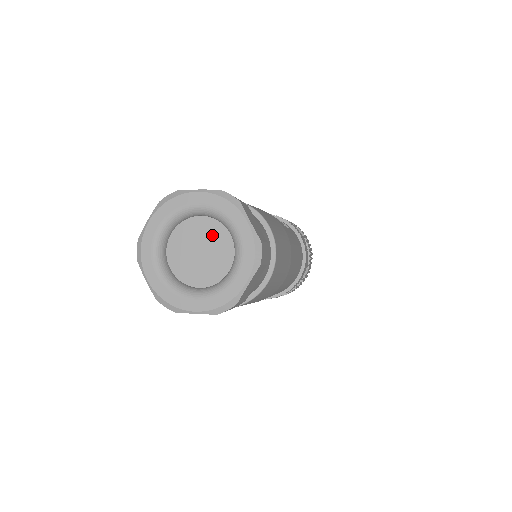
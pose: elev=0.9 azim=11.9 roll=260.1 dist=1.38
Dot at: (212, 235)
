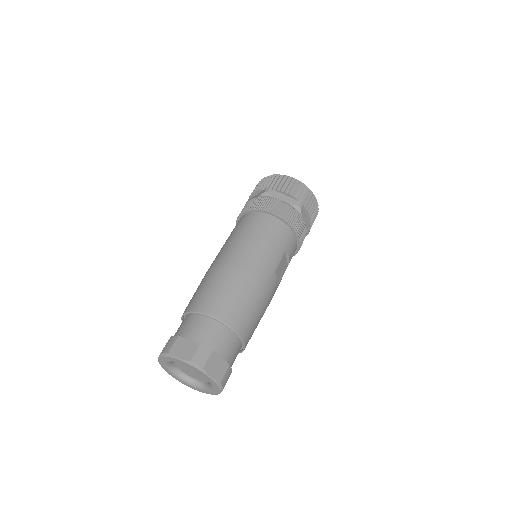
Dot at: (202, 375)
